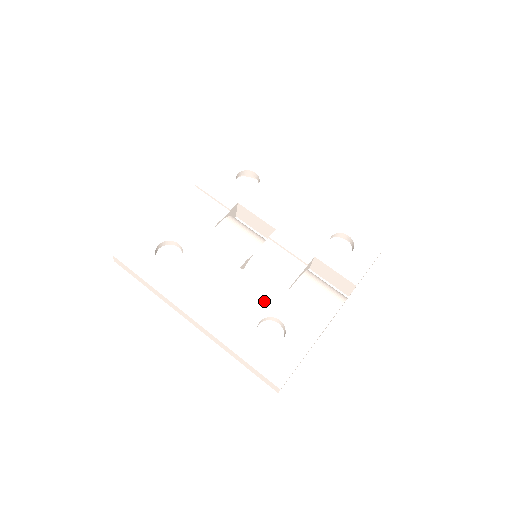
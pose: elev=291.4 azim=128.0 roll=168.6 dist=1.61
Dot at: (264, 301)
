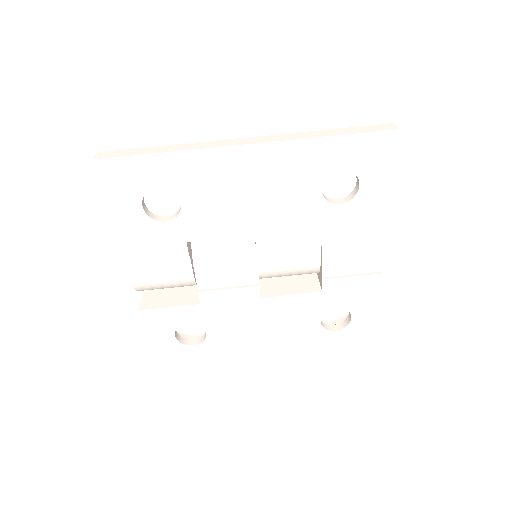
Dot at: (309, 305)
